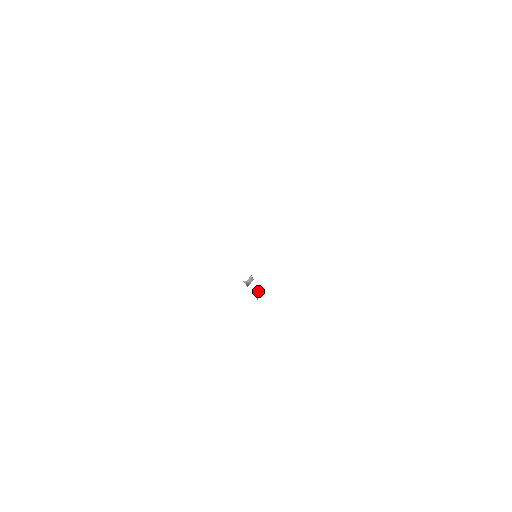
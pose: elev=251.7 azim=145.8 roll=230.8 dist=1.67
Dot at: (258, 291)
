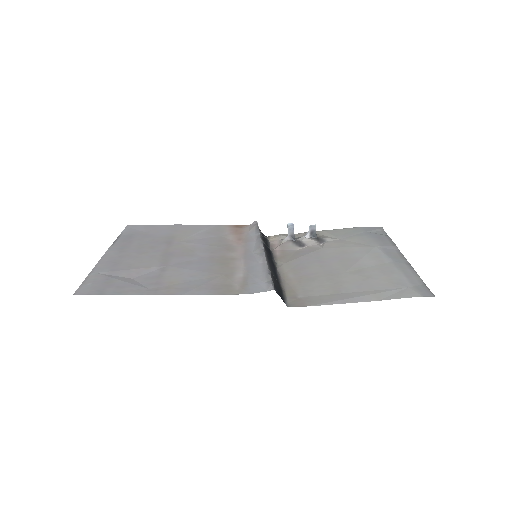
Dot at: (309, 229)
